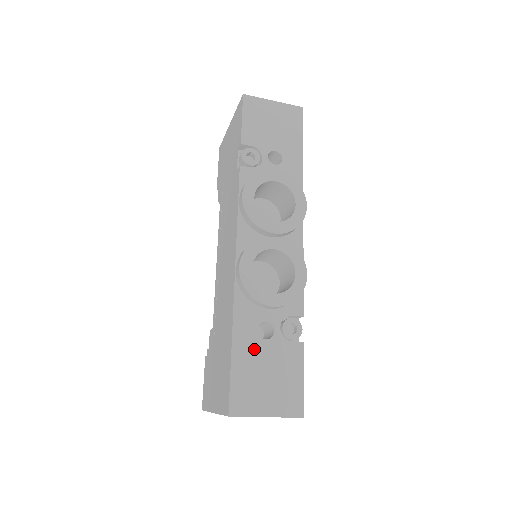
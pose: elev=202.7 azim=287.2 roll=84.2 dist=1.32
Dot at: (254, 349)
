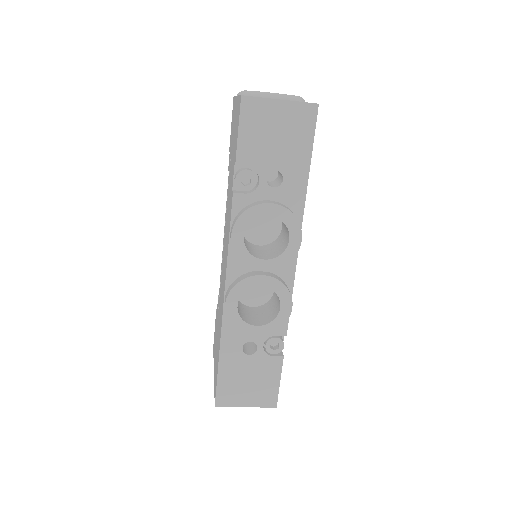
Dot at: (238, 362)
